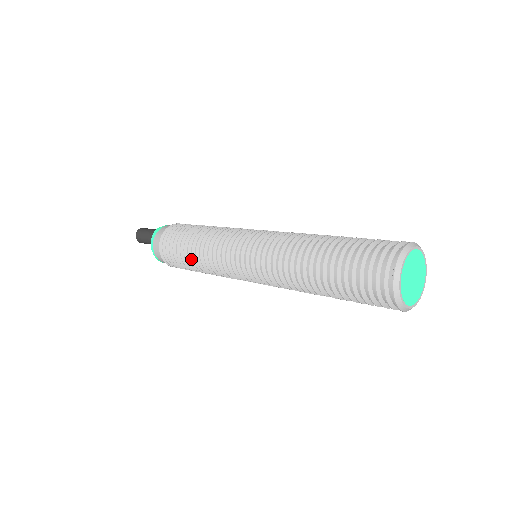
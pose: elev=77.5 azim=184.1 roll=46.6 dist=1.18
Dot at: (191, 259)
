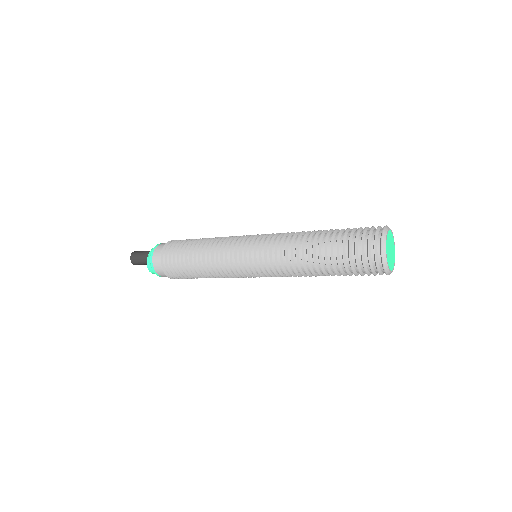
Dot at: (197, 247)
